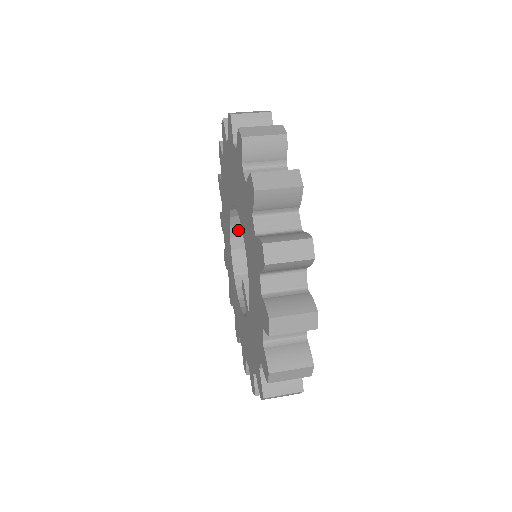
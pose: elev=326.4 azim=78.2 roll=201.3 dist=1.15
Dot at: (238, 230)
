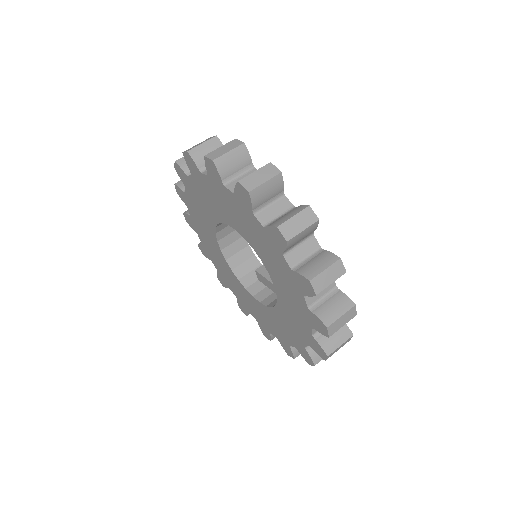
Dot at: (234, 260)
